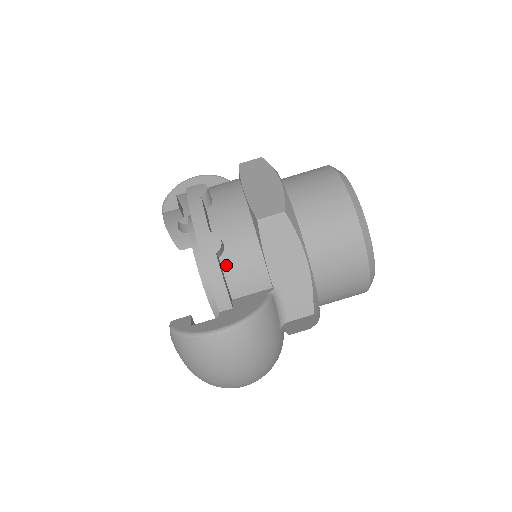
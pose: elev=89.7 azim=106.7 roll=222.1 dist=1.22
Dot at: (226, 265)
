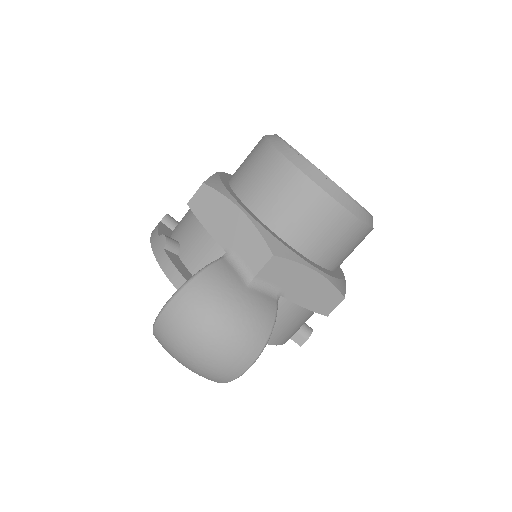
Dot at: (184, 257)
